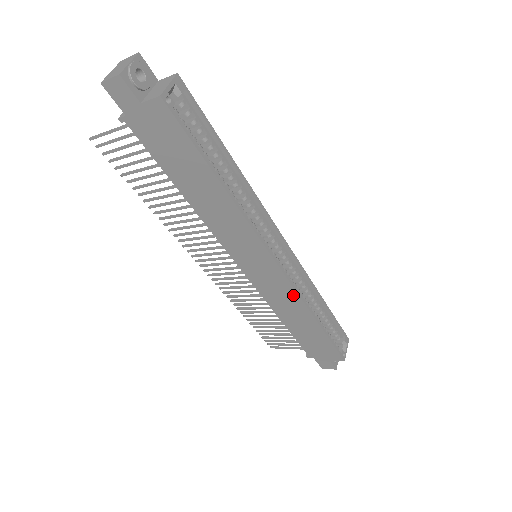
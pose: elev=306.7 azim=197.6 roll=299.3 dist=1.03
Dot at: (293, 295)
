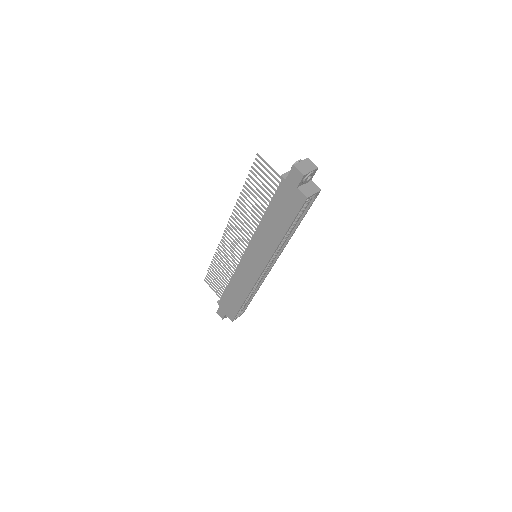
Dot at: (251, 285)
